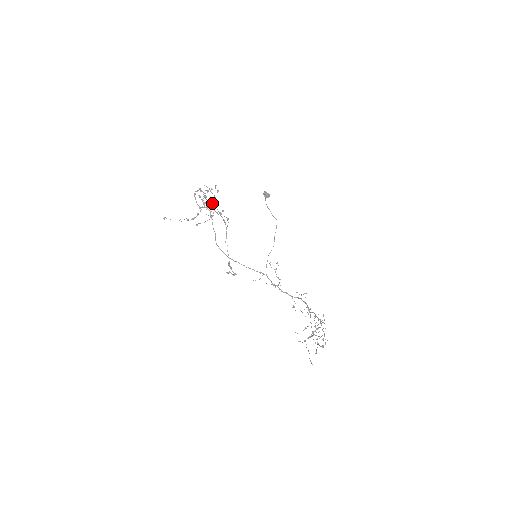
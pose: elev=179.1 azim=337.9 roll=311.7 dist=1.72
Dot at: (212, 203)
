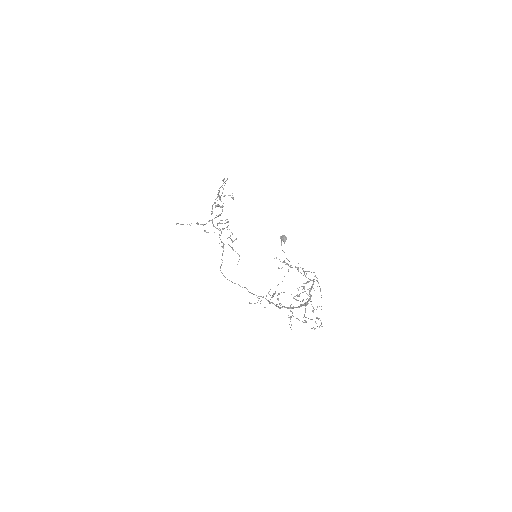
Dot at: (226, 222)
